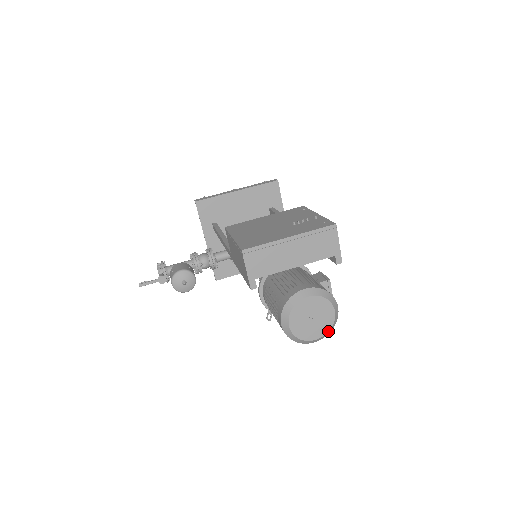
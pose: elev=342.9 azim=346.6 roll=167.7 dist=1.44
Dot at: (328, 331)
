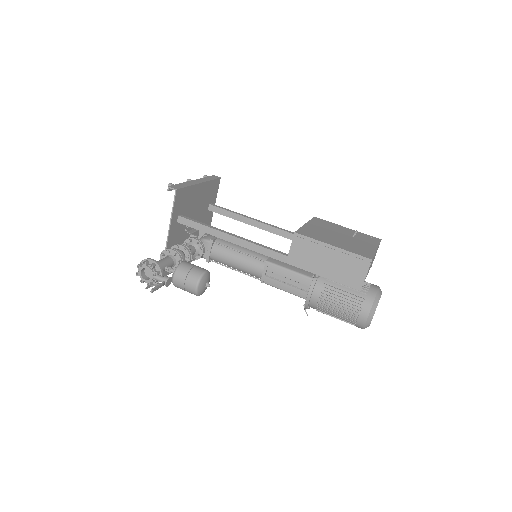
Dot at: occluded
